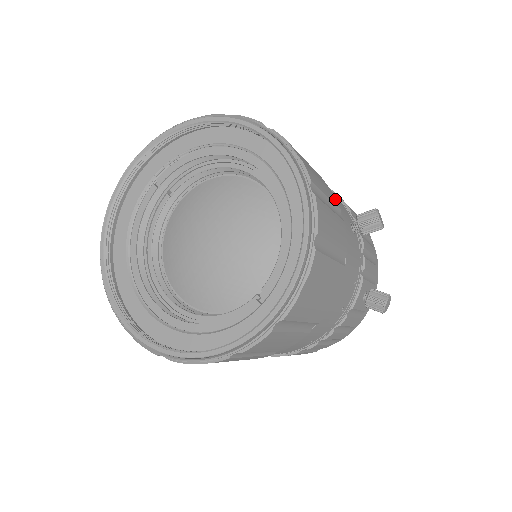
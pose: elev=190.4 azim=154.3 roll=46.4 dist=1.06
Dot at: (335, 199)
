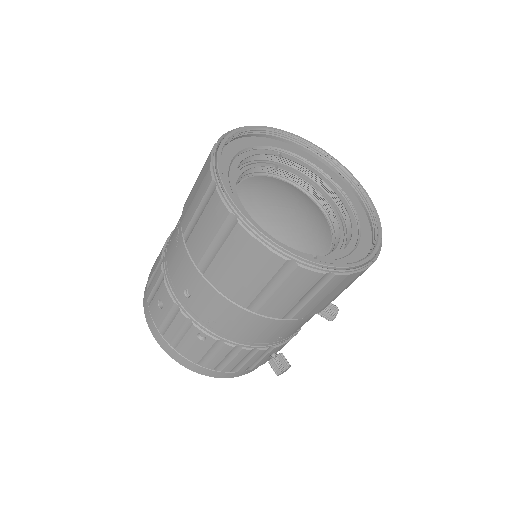
Dot at: occluded
